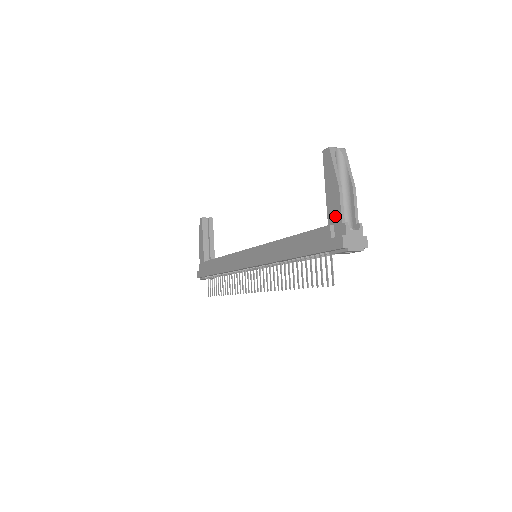
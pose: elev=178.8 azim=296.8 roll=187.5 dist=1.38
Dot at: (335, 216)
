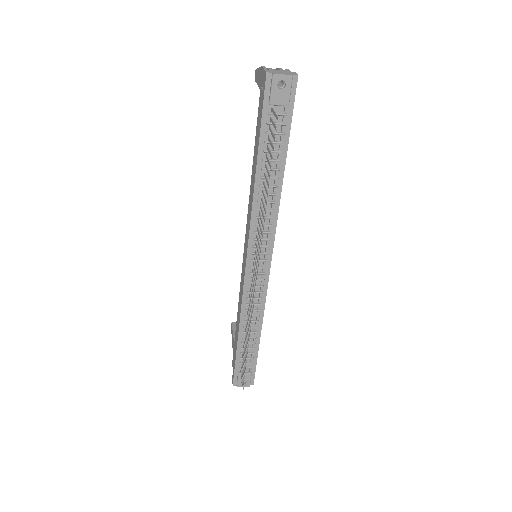
Dot at: occluded
